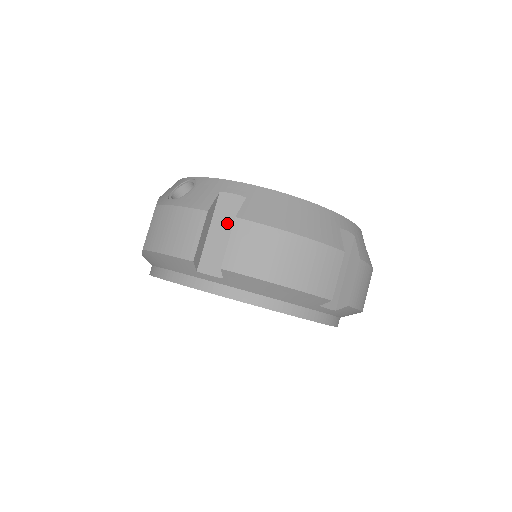
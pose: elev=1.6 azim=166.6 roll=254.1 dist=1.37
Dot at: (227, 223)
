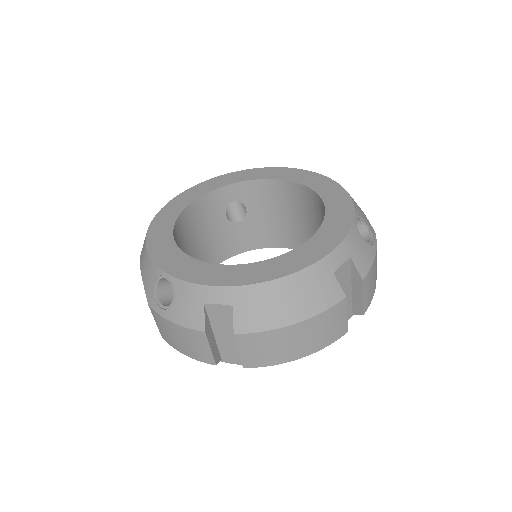
Dot at: (227, 327)
